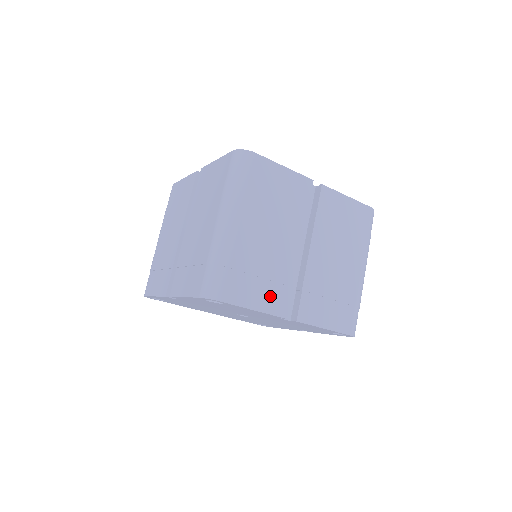
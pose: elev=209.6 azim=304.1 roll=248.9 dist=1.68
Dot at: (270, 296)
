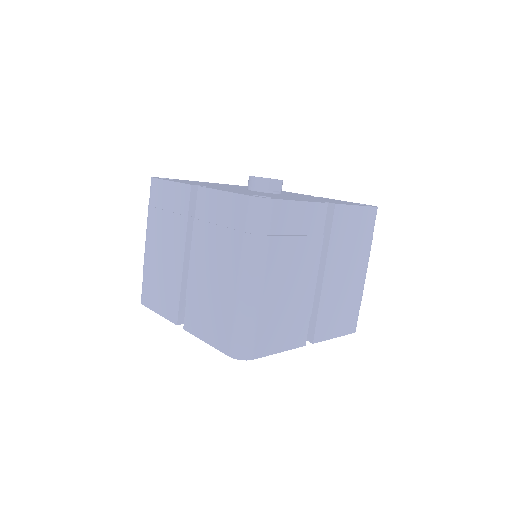
Dot at: (292, 334)
